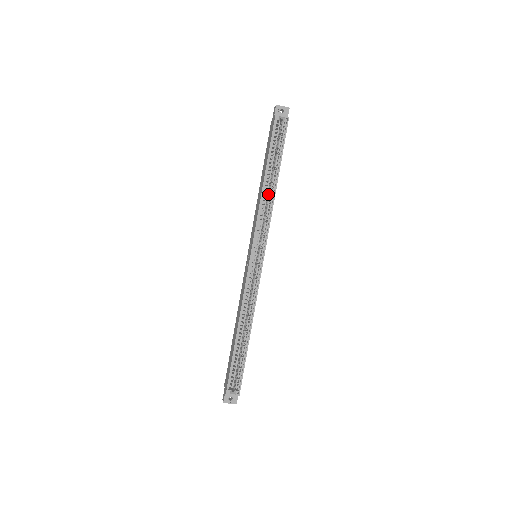
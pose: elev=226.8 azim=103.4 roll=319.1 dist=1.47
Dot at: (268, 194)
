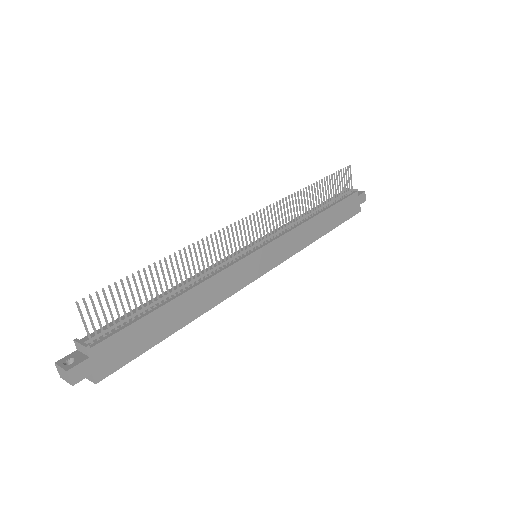
Dot at: occluded
